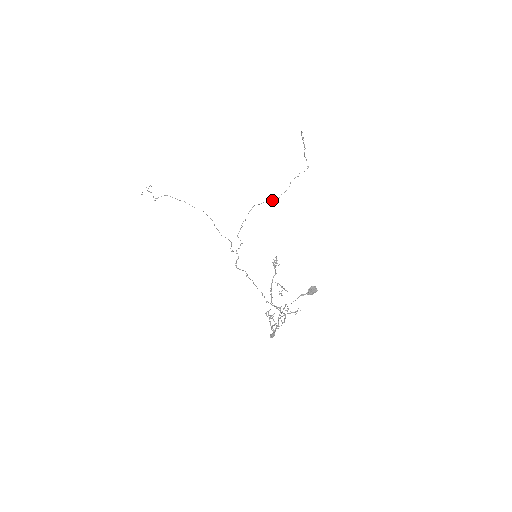
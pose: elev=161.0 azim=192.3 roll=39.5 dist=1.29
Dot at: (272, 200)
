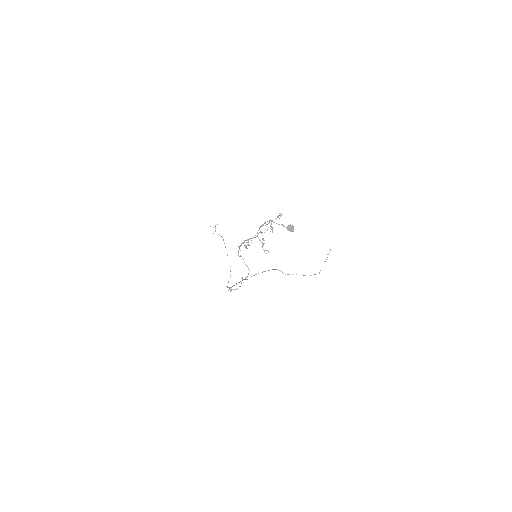
Dot at: occluded
